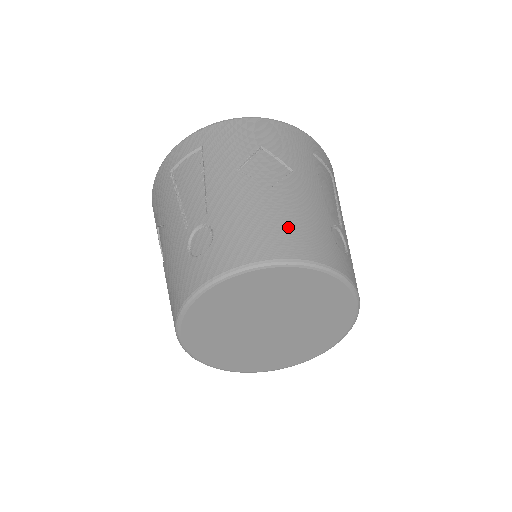
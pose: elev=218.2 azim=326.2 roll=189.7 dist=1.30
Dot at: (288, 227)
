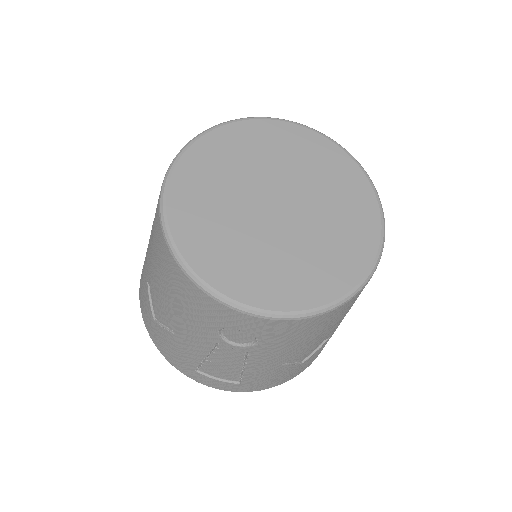
Dot at: occluded
